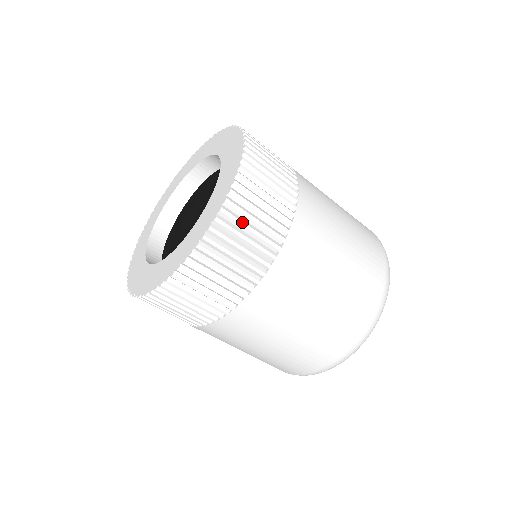
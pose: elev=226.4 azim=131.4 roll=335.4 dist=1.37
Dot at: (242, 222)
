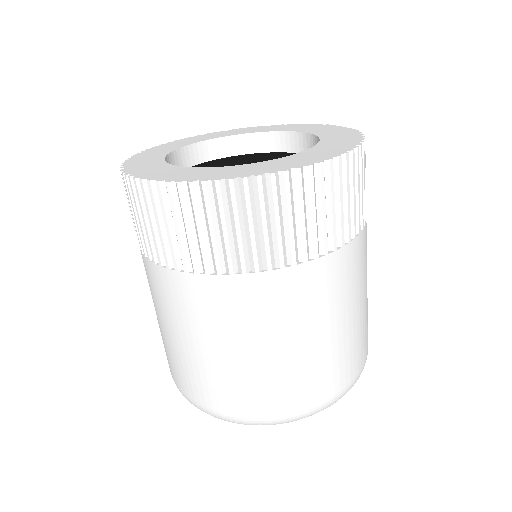
Dot at: (334, 191)
